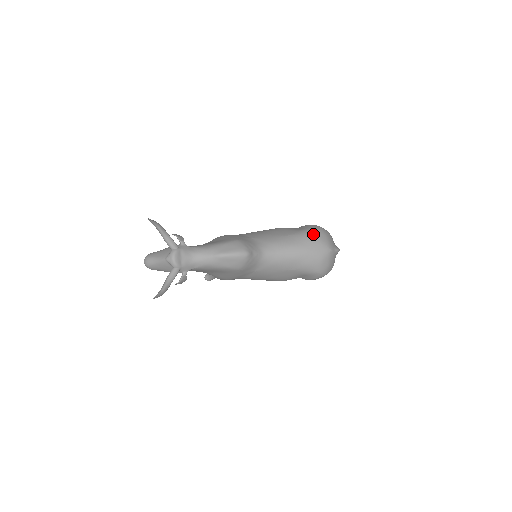
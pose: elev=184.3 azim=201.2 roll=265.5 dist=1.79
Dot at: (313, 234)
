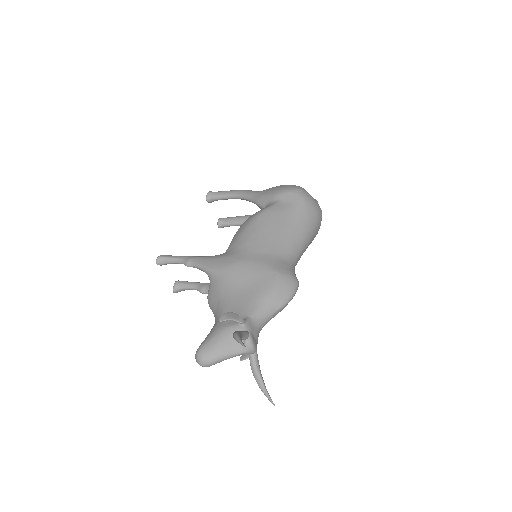
Dot at: (308, 207)
